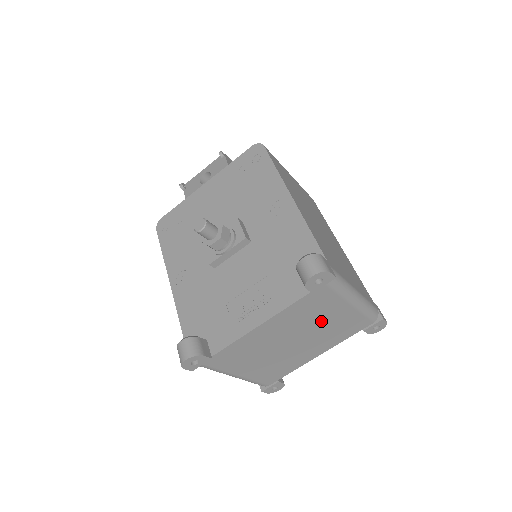
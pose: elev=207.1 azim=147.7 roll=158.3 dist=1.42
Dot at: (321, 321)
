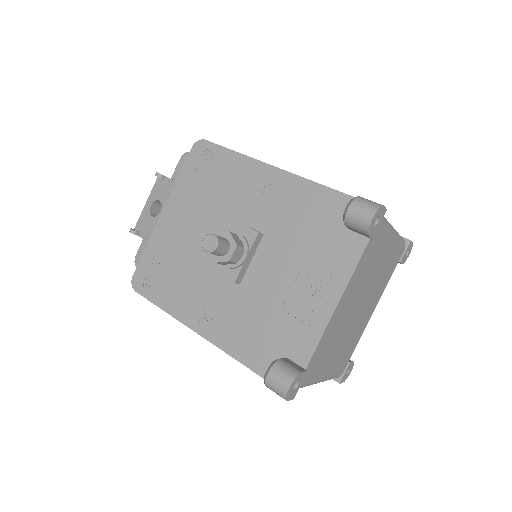
Dot at: (375, 270)
